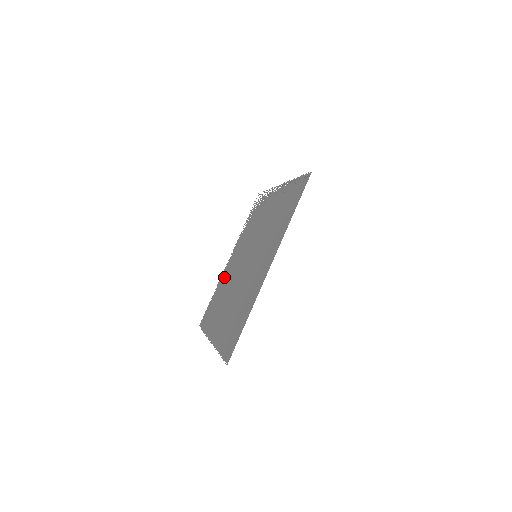
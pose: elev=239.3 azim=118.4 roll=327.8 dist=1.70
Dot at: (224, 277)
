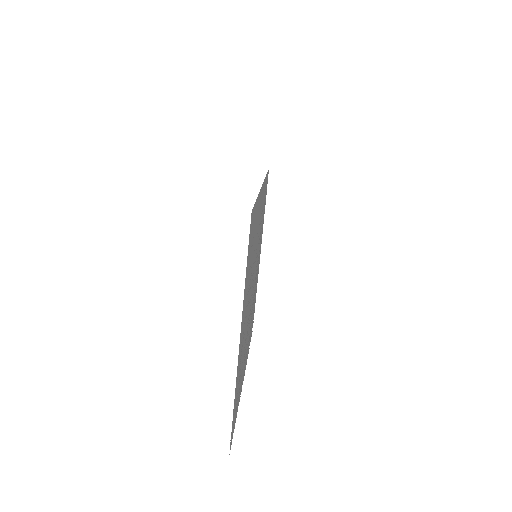
Dot at: occluded
